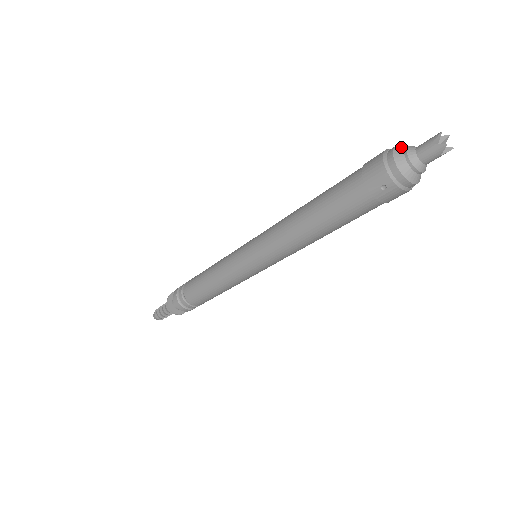
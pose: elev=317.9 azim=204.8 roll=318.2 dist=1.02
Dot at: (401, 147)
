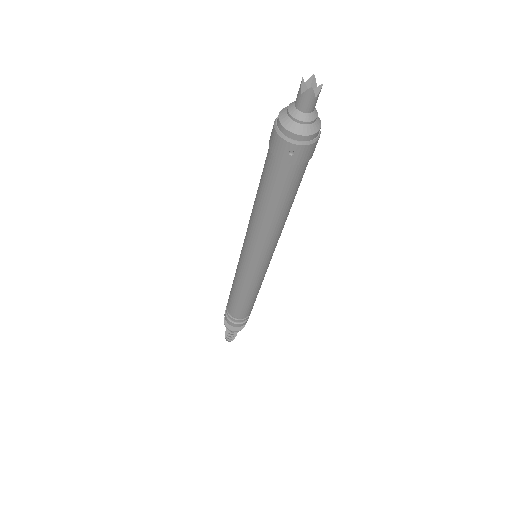
Dot at: (285, 109)
